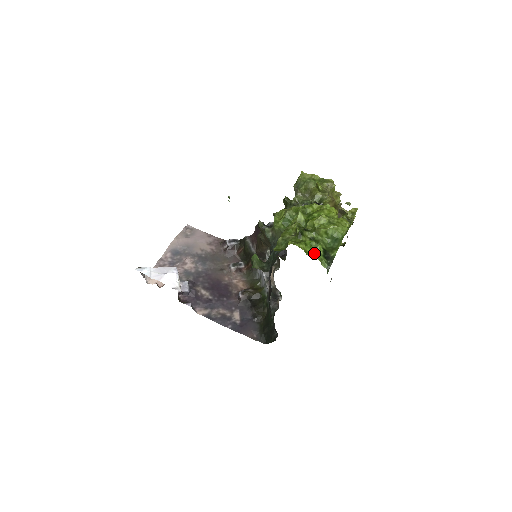
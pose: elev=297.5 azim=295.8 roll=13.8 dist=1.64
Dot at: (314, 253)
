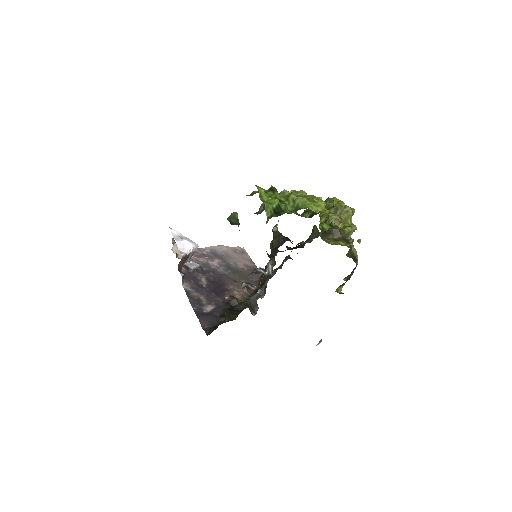
Dot at: (268, 202)
